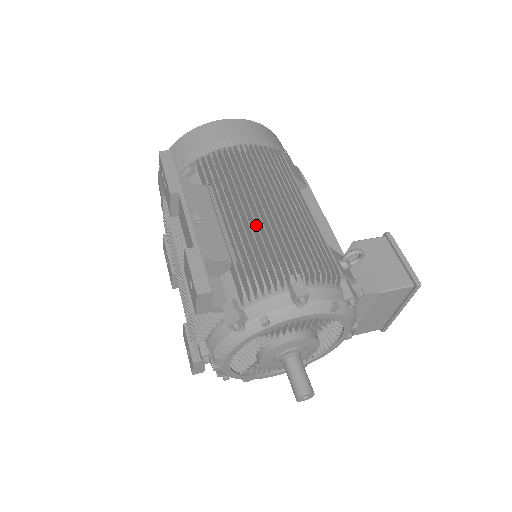
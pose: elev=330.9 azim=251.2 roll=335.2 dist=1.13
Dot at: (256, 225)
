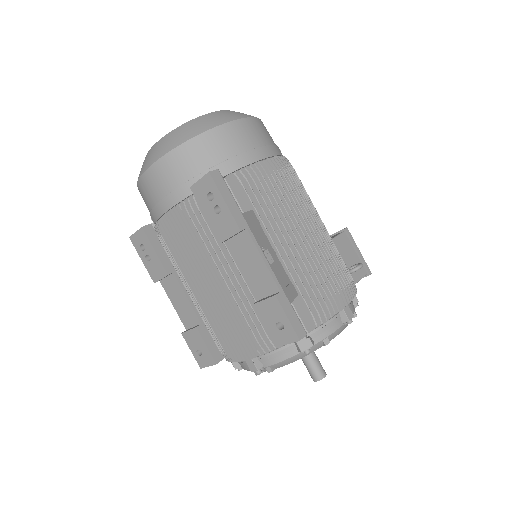
Dot at: (312, 258)
